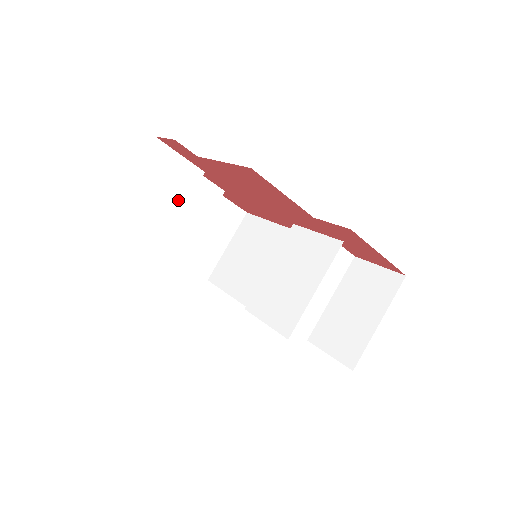
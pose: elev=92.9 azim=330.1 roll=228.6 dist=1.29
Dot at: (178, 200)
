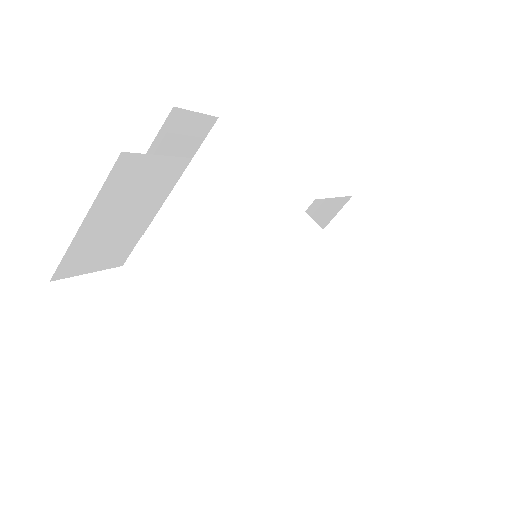
Dot at: (153, 203)
